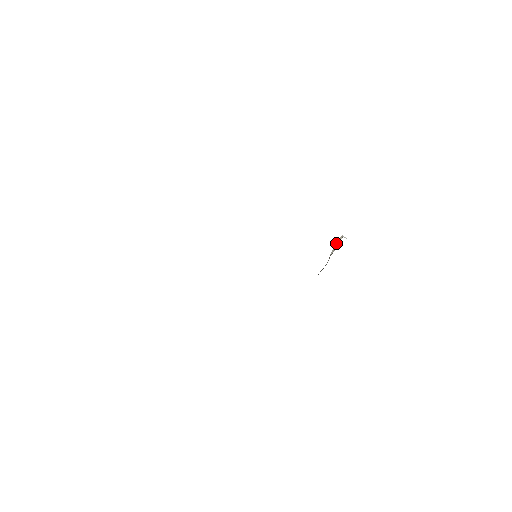
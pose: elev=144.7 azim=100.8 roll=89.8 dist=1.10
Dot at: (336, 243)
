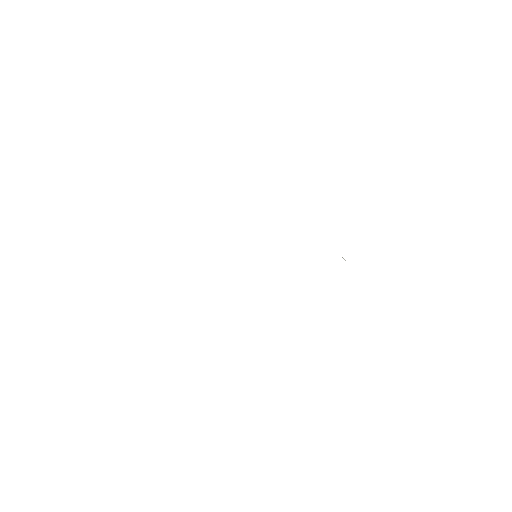
Dot at: occluded
